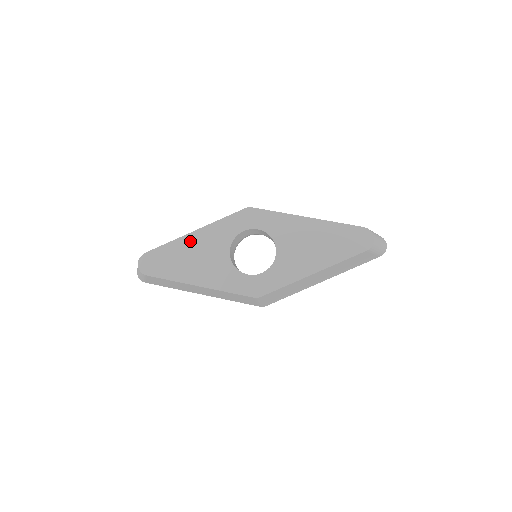
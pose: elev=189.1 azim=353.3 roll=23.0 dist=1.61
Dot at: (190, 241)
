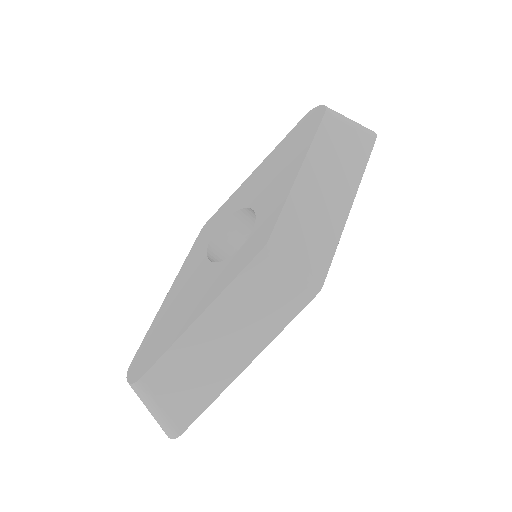
Dot at: (168, 303)
